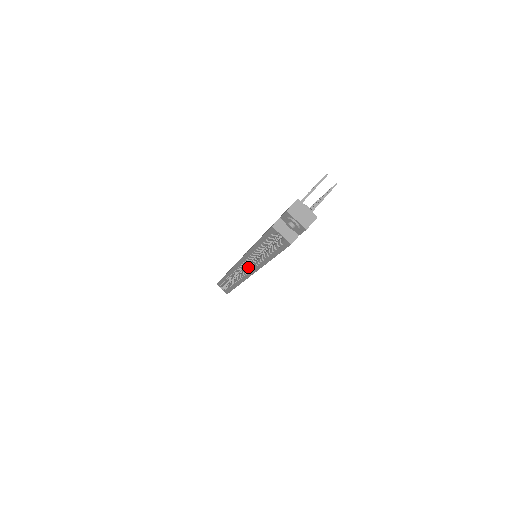
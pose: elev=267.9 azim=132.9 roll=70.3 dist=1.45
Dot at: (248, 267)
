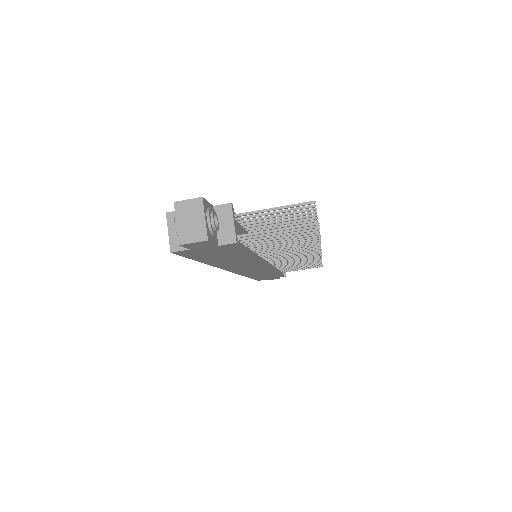
Dot at: occluded
